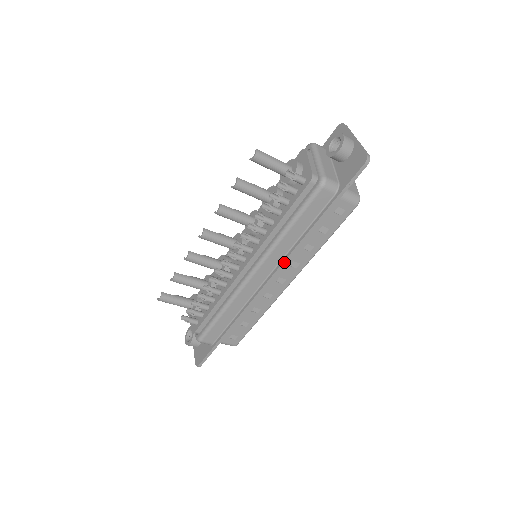
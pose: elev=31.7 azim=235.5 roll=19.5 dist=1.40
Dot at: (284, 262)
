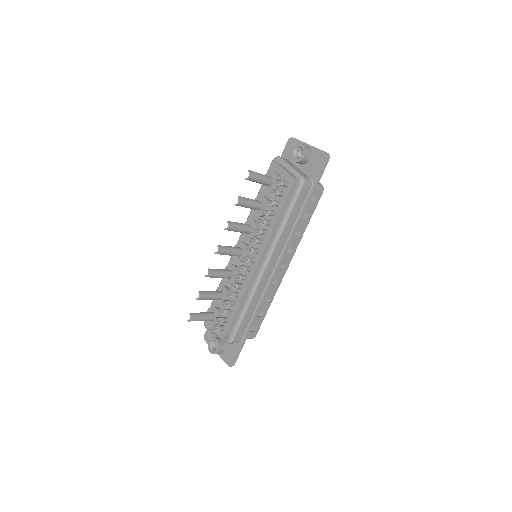
Dot at: (286, 250)
